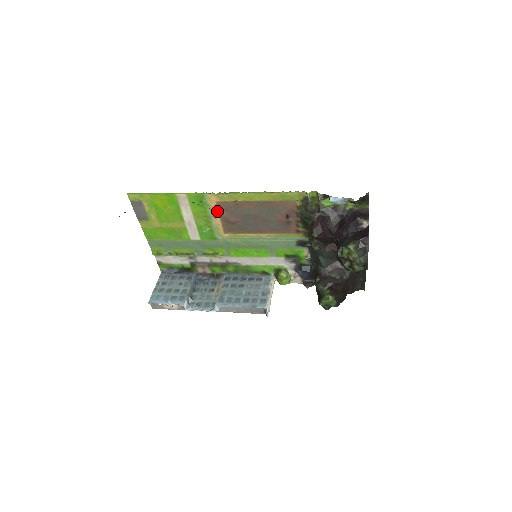
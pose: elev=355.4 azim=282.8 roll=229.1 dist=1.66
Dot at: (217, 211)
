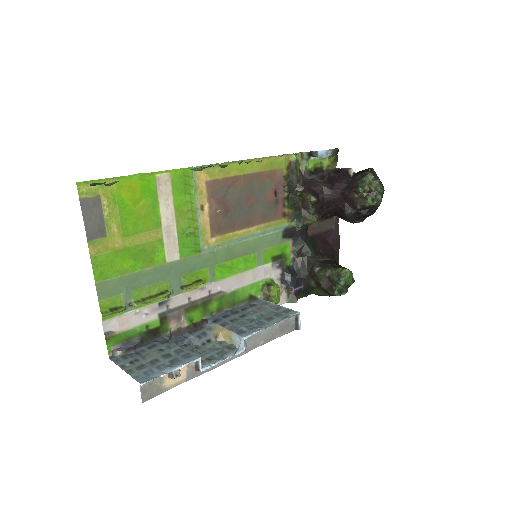
Dot at: (205, 198)
